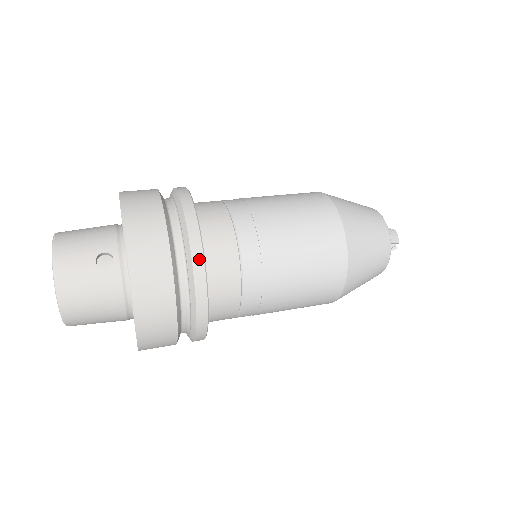
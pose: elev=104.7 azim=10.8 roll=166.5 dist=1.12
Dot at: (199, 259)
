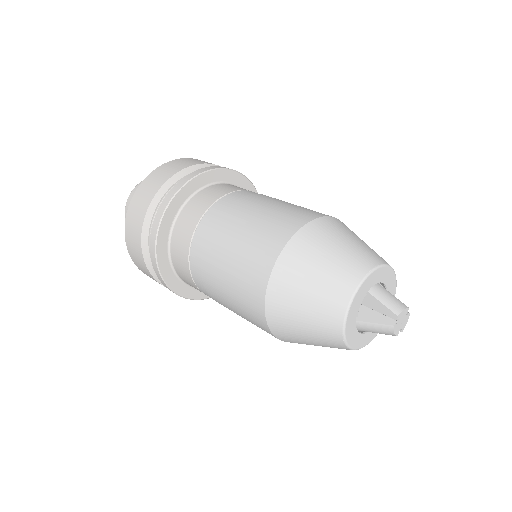
Dot at: (195, 174)
